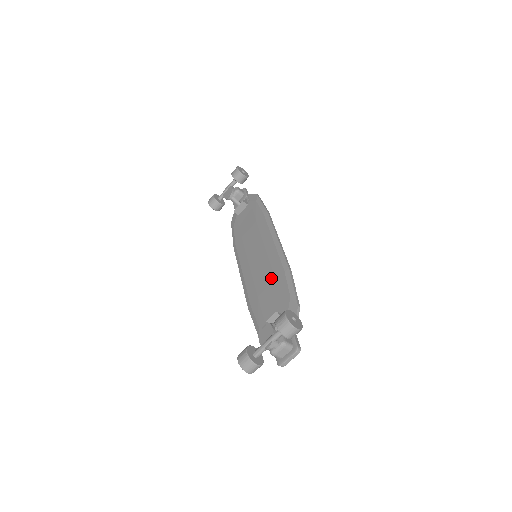
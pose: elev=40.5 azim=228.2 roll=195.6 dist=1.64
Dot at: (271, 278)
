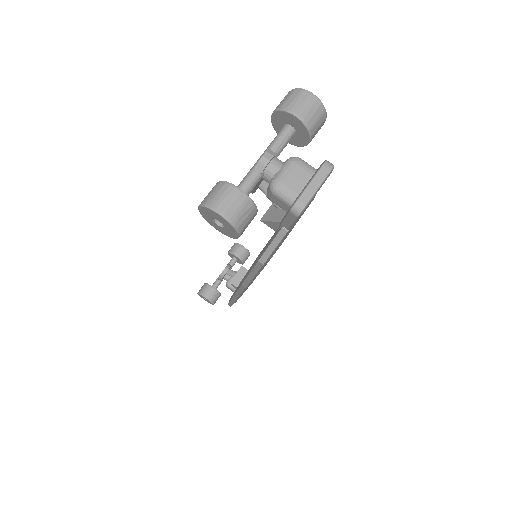
Dot at: occluded
